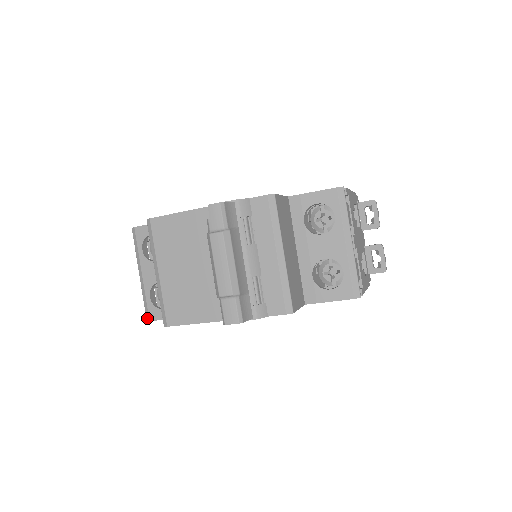
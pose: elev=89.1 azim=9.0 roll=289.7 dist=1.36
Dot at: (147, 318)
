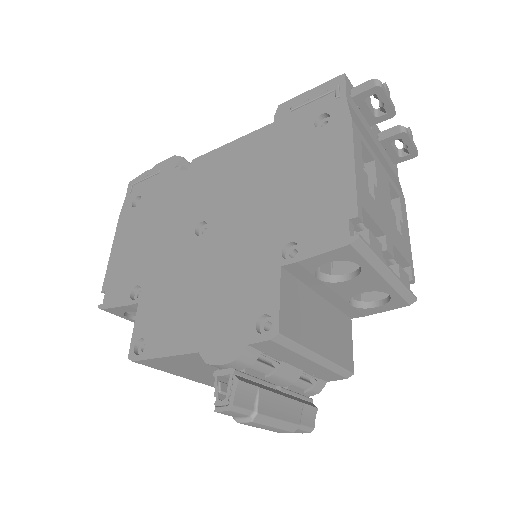
Dot at: occluded
